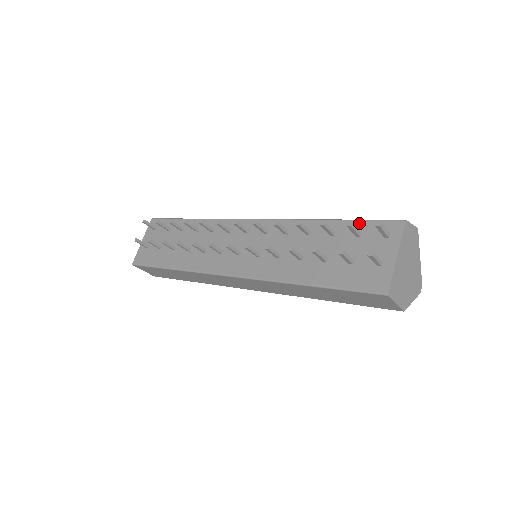
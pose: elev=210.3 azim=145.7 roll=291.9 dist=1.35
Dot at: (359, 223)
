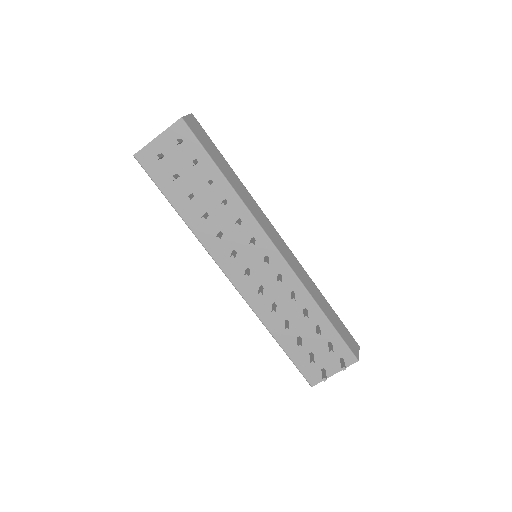
Dot at: (337, 337)
